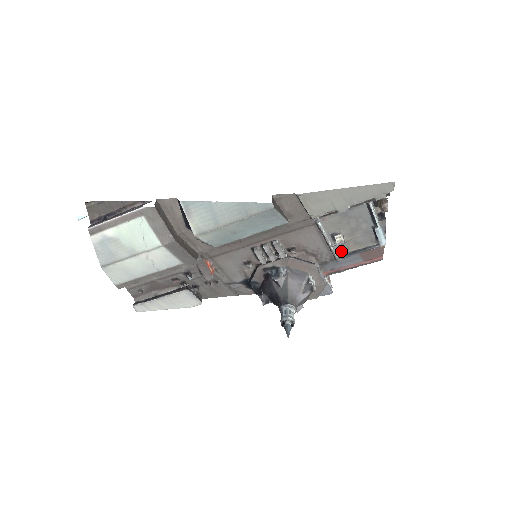
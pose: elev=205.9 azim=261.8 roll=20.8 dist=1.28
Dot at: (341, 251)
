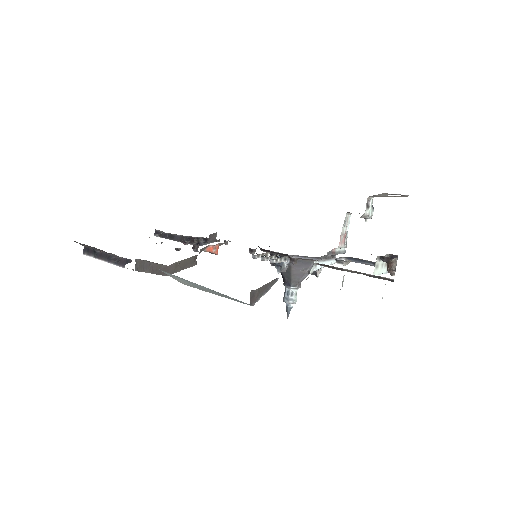
Dot at: (349, 257)
